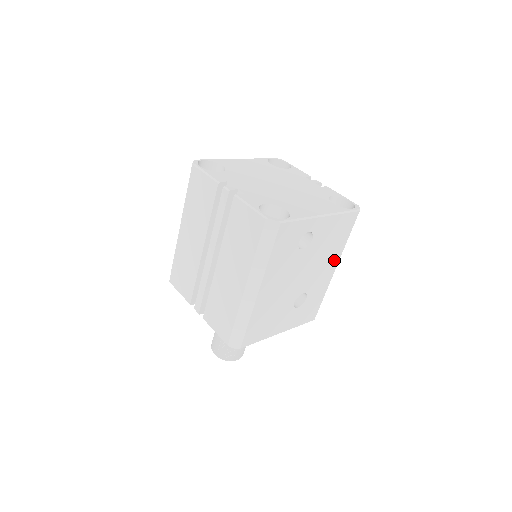
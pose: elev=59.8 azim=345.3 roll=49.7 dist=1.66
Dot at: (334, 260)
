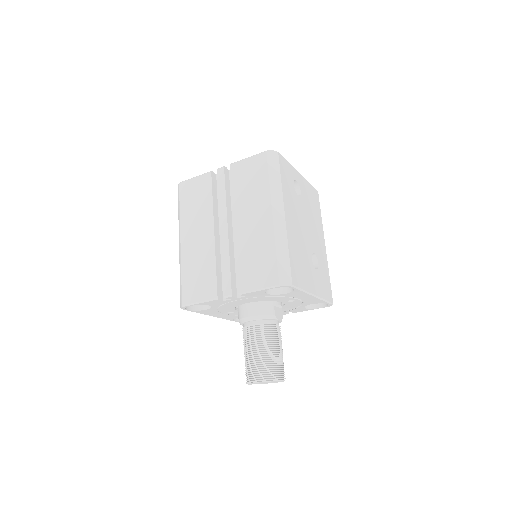
Dot at: (321, 233)
